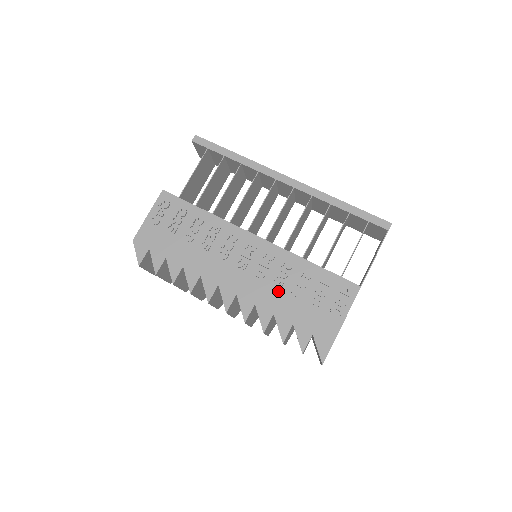
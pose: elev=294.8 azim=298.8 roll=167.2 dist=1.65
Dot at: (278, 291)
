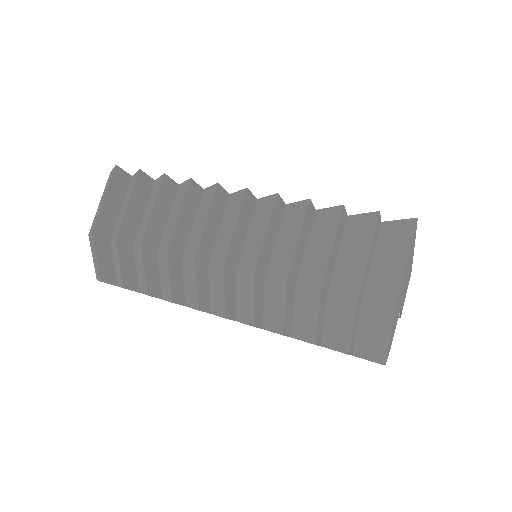
Dot at: occluded
